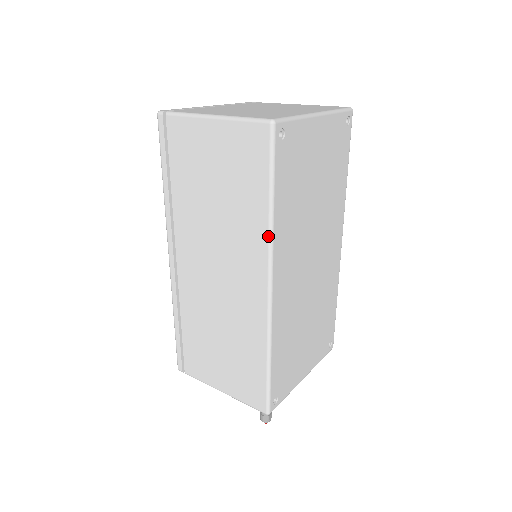
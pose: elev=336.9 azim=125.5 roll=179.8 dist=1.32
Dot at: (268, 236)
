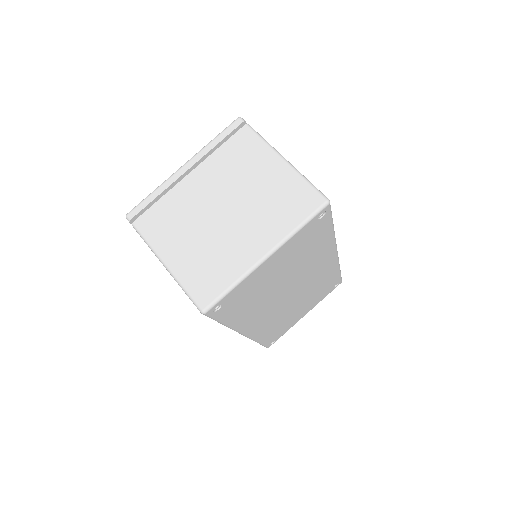
Dot at: (230, 328)
